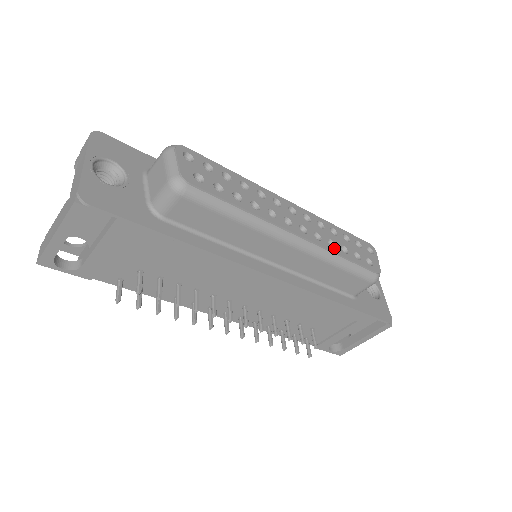
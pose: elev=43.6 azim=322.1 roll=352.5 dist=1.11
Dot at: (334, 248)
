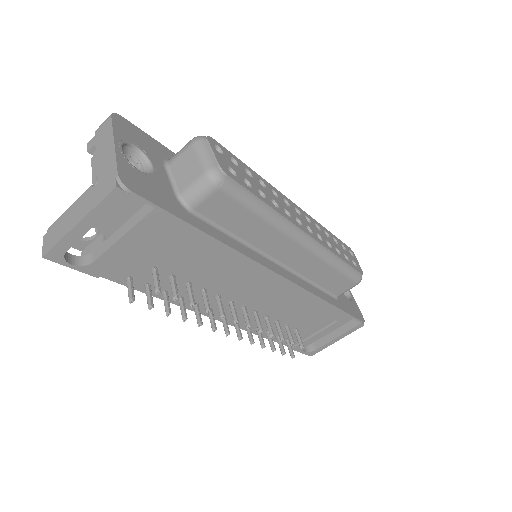
Dot at: (332, 249)
